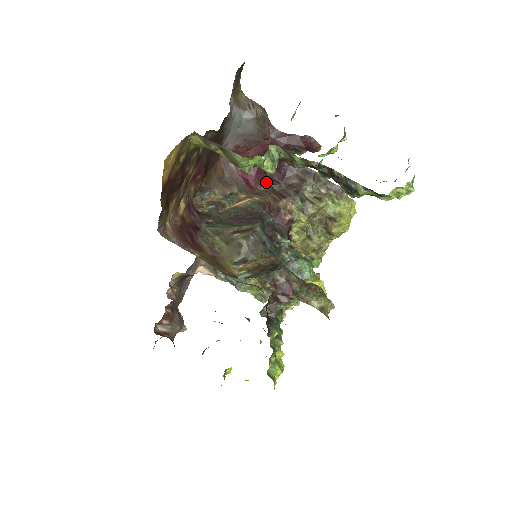
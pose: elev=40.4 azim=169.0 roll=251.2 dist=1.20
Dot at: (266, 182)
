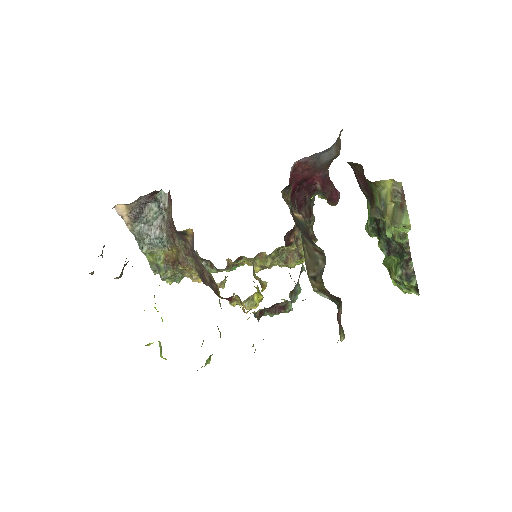
Dot at: (292, 200)
